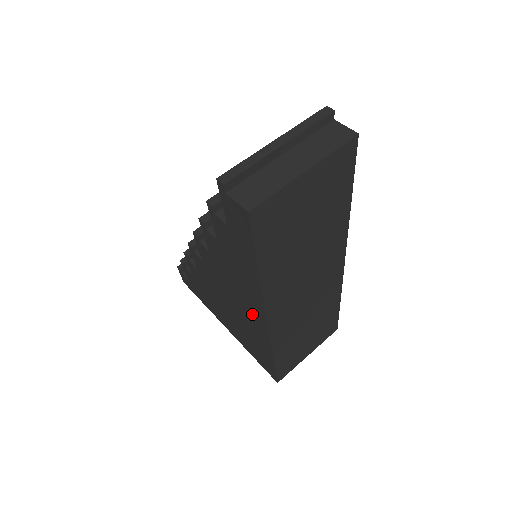
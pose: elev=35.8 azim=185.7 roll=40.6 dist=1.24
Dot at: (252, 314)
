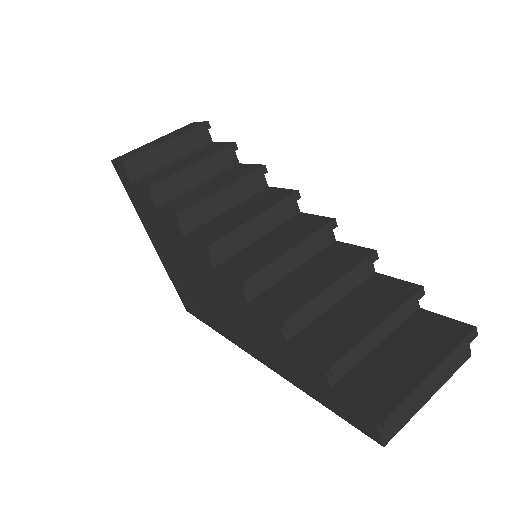
Dot at: (239, 335)
